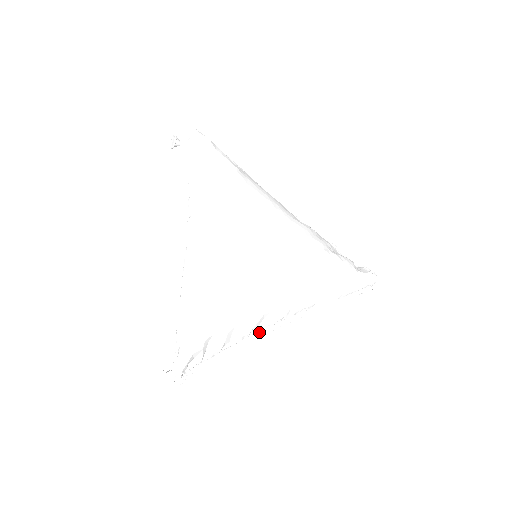
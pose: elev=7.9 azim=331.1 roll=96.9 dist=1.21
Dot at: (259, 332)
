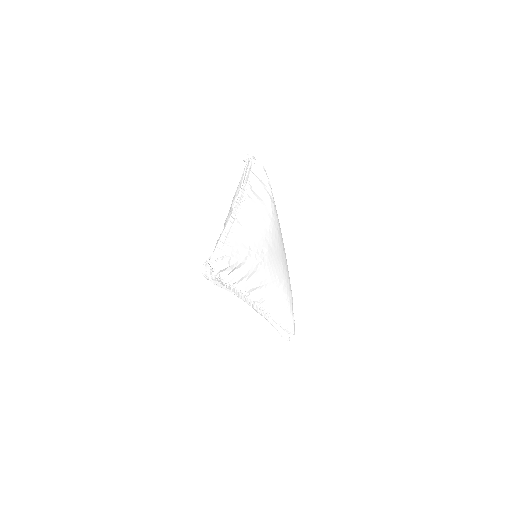
Dot at: (246, 297)
